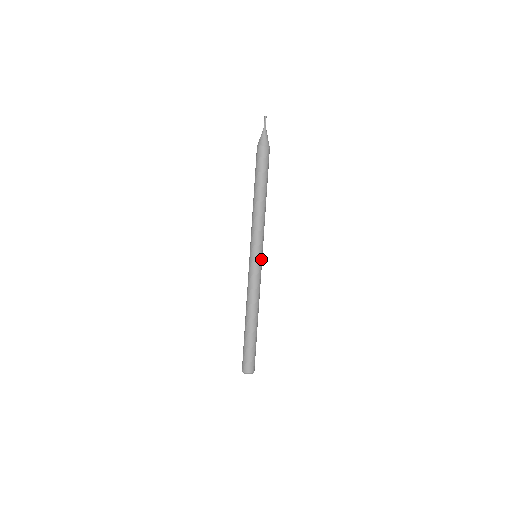
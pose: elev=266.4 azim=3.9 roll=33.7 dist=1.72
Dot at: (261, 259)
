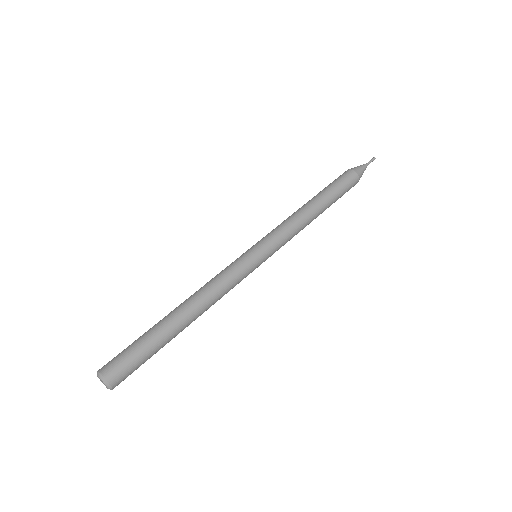
Dot at: (254, 253)
